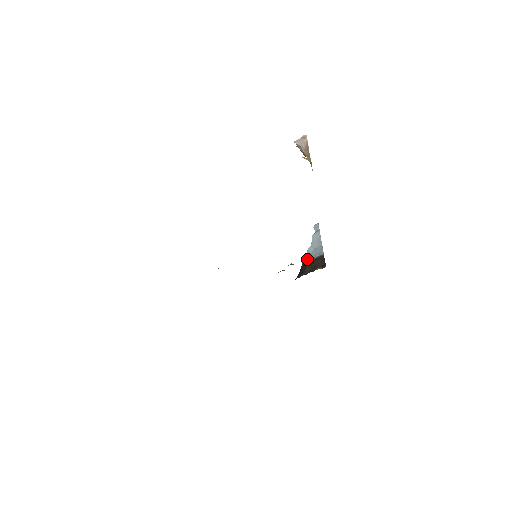
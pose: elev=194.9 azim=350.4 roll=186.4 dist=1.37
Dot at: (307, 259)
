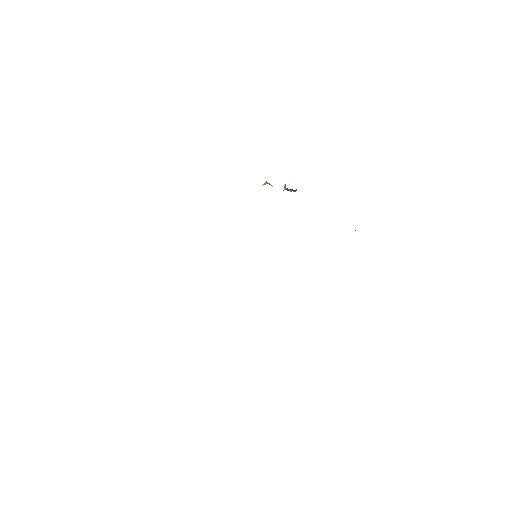
Dot at: occluded
